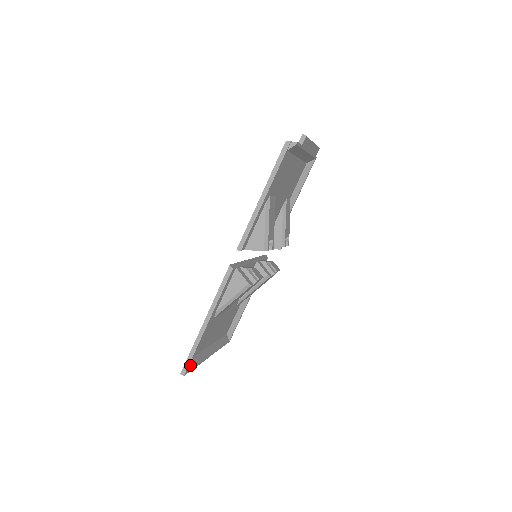
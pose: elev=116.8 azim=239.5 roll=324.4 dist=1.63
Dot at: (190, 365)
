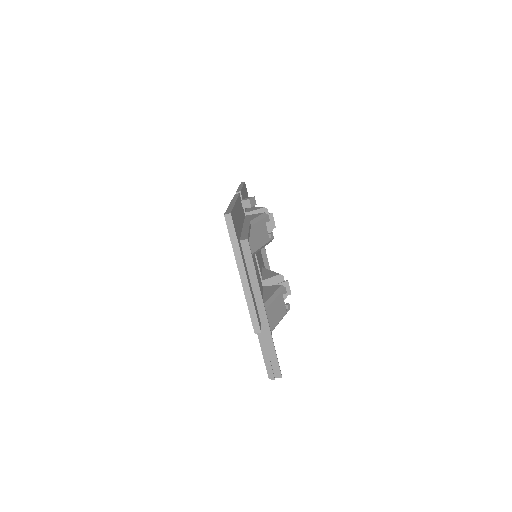
Dot at: occluded
